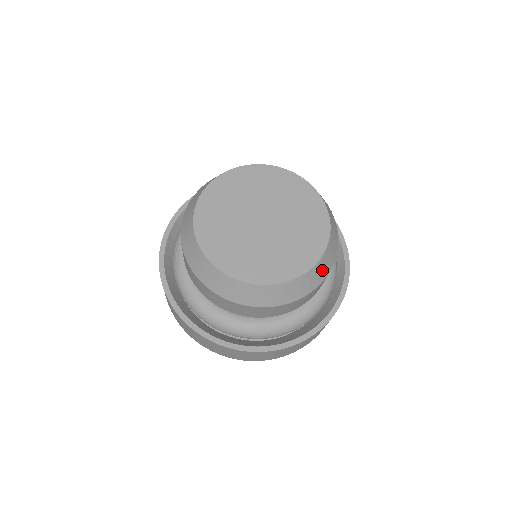
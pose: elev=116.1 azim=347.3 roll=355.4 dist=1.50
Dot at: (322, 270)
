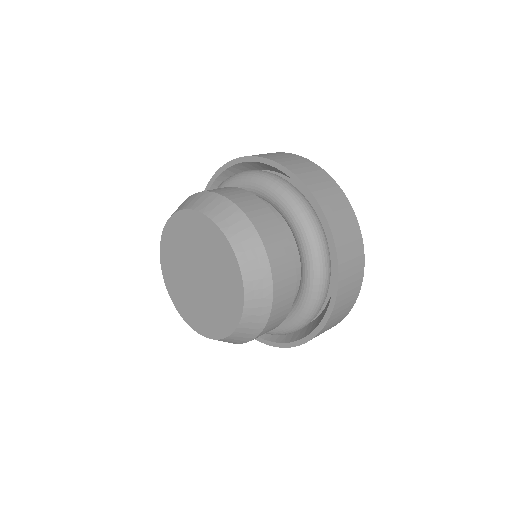
Dot at: (259, 289)
